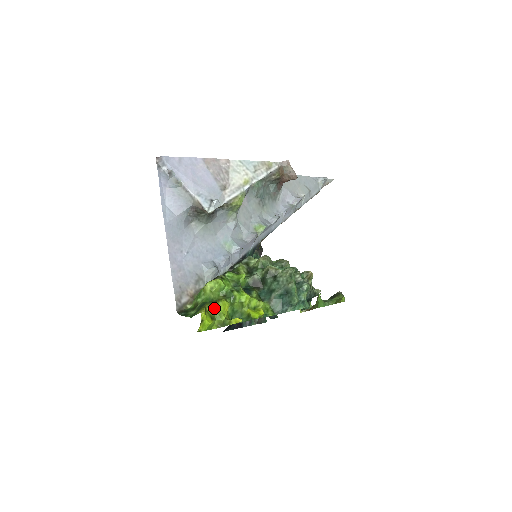
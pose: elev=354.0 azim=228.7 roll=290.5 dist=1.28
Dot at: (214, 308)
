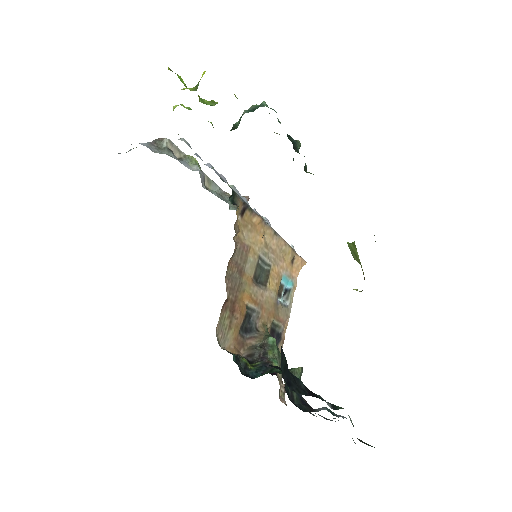
Dot at: (183, 89)
